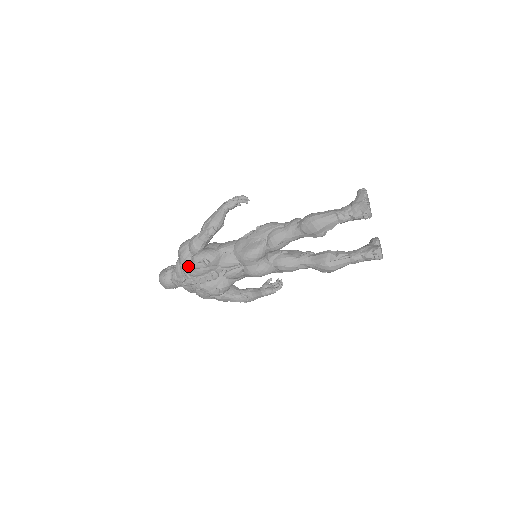
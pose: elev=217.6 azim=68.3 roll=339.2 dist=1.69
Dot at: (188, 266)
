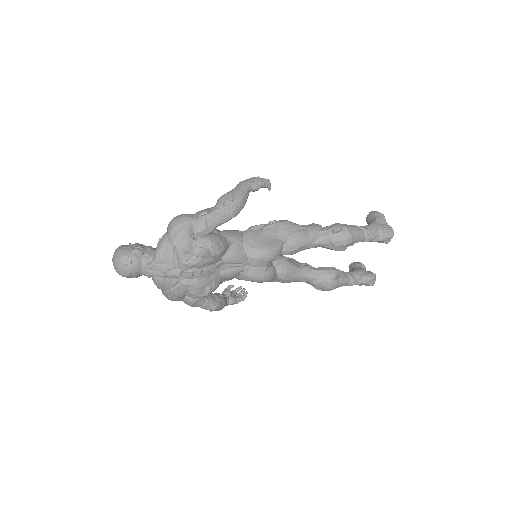
Dot at: (186, 251)
